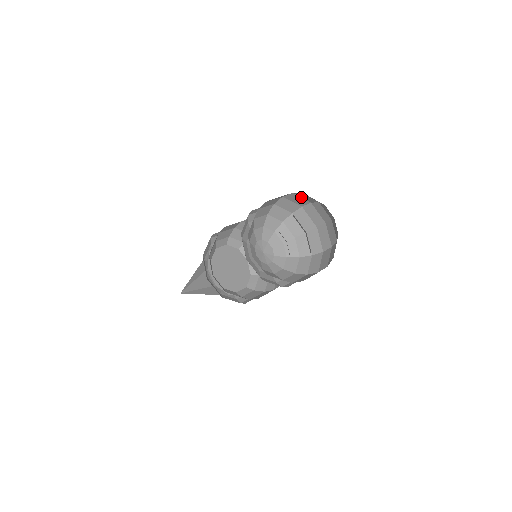
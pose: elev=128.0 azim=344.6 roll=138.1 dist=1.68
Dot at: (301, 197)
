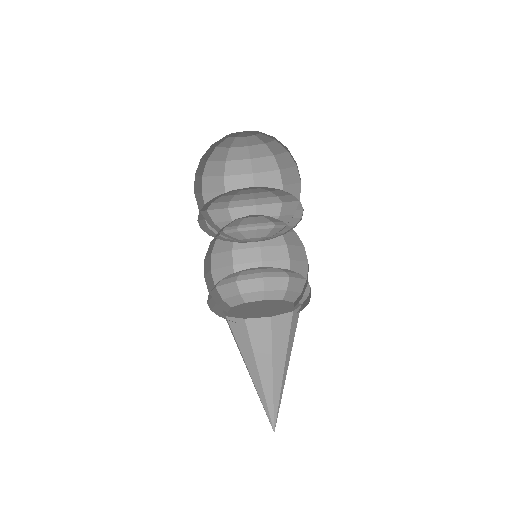
Dot at: (237, 175)
